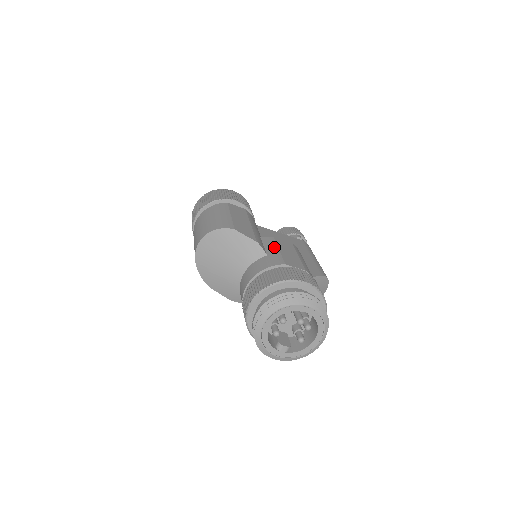
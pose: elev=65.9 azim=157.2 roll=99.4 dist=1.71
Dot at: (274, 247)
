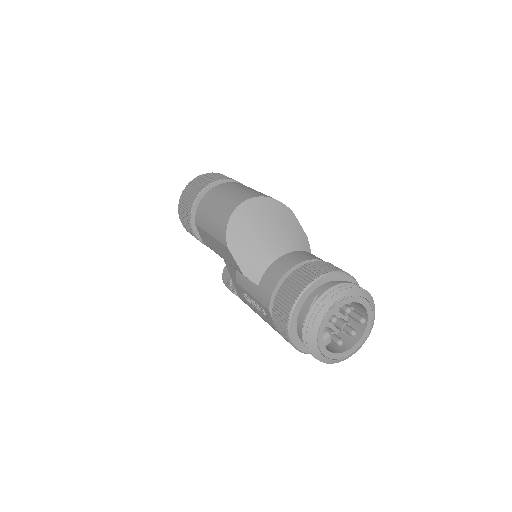
Dot at: occluded
